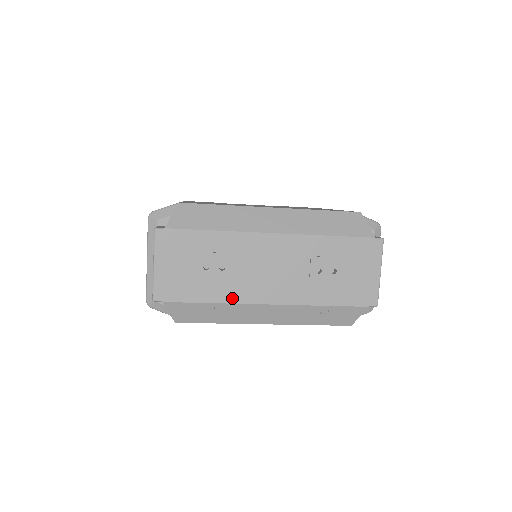
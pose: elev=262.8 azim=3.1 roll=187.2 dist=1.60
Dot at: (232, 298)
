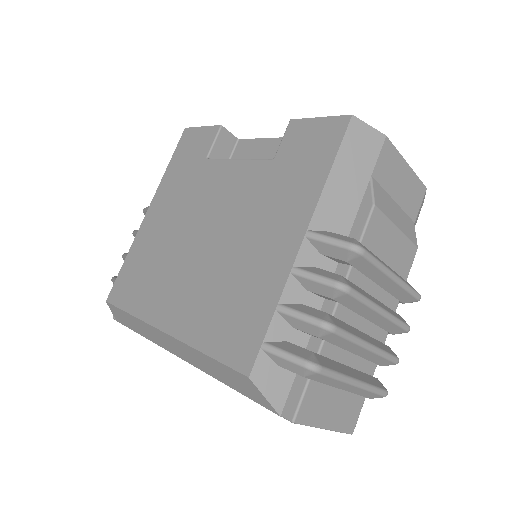
Dot at: occluded
